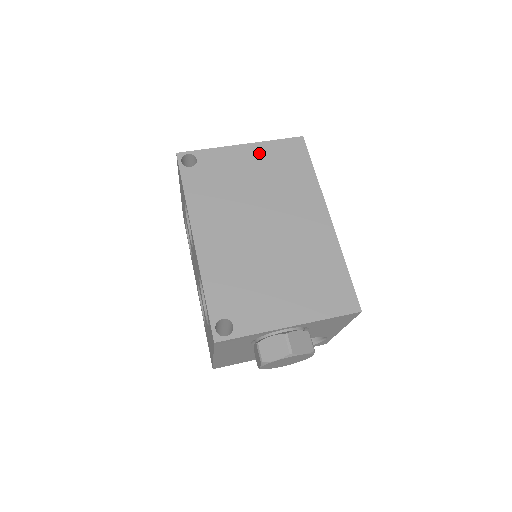
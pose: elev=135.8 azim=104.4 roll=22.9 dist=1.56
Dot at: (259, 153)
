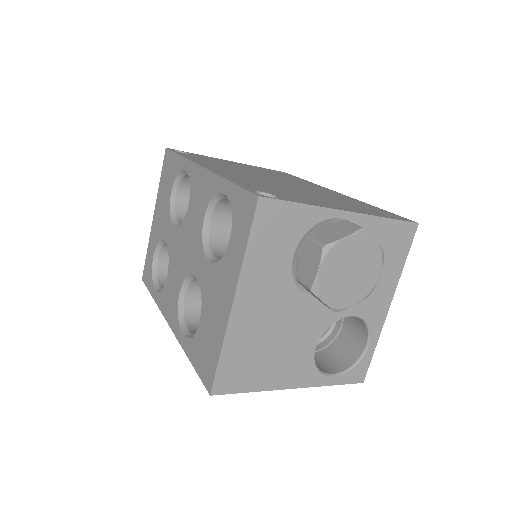
Dot at: (249, 166)
